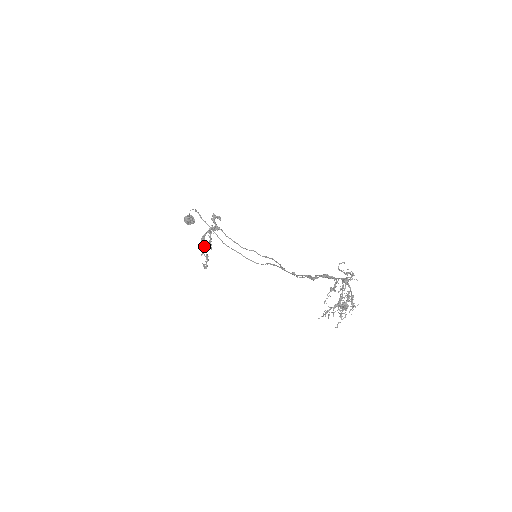
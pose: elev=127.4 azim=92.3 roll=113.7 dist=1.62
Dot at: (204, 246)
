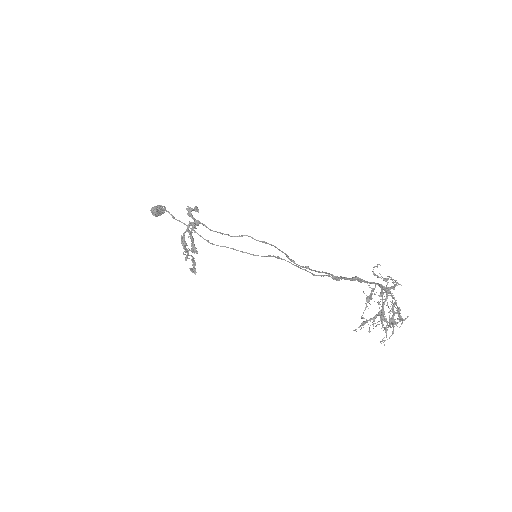
Dot at: (186, 248)
